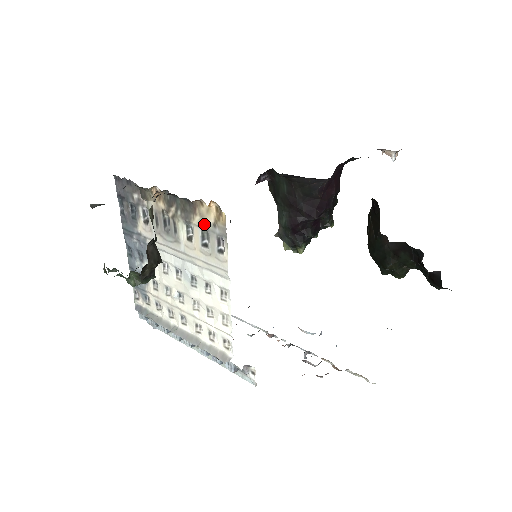
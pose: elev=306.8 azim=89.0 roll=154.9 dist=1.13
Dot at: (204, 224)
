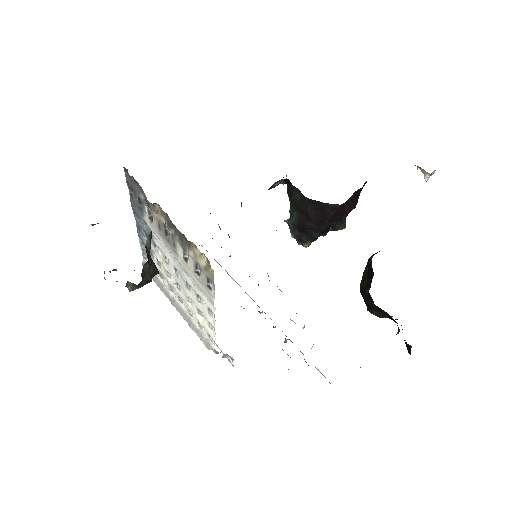
Dot at: (197, 261)
